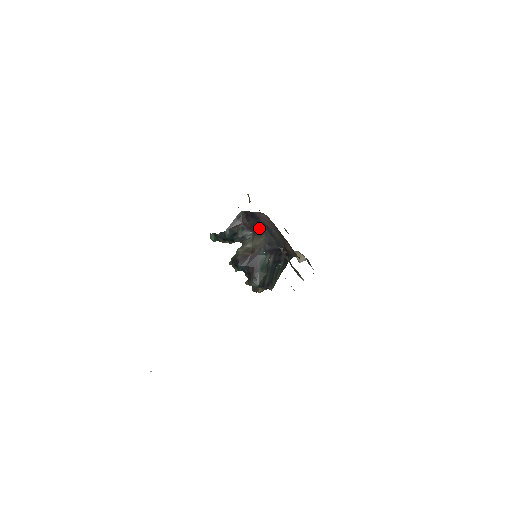
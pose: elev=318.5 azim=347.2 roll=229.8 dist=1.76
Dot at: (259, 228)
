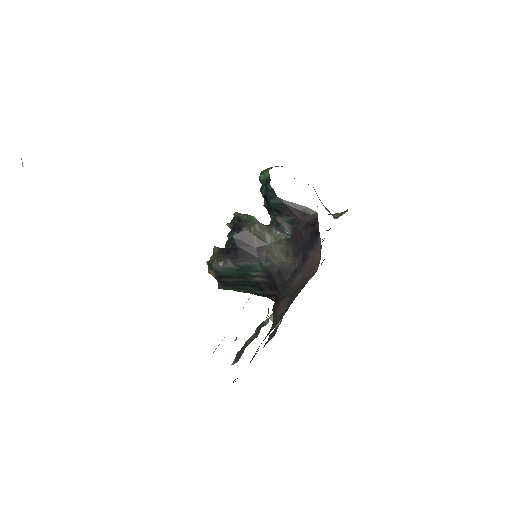
Dot at: (299, 249)
